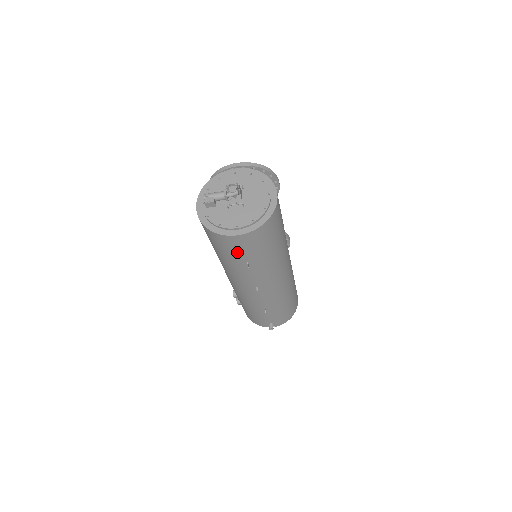
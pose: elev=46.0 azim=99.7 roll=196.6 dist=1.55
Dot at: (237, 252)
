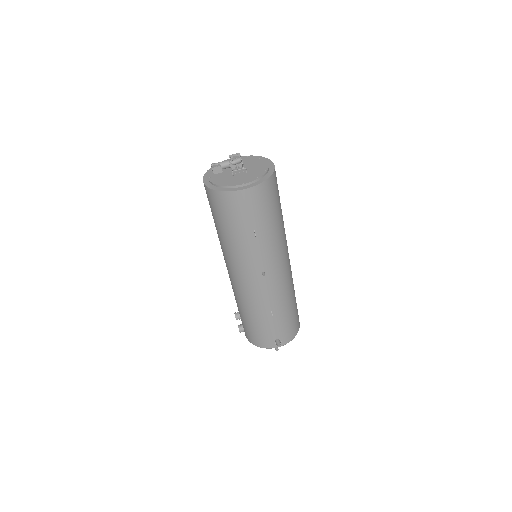
Dot at: (245, 216)
